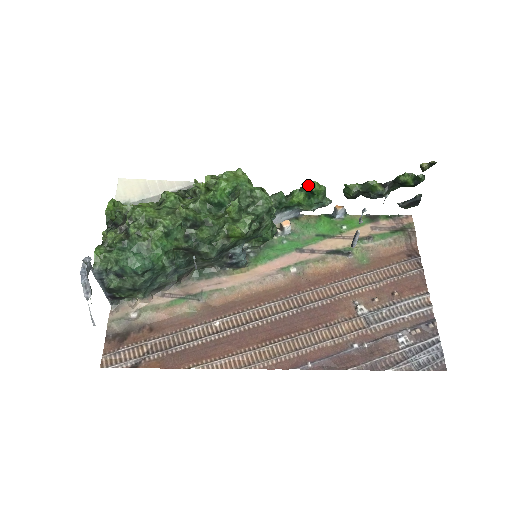
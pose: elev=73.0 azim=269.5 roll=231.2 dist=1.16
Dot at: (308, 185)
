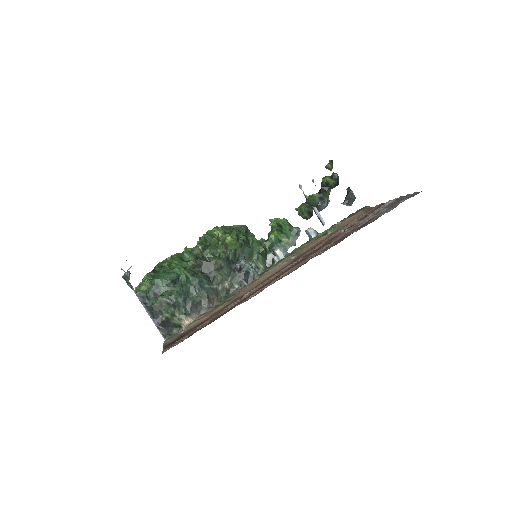
Dot at: (273, 223)
